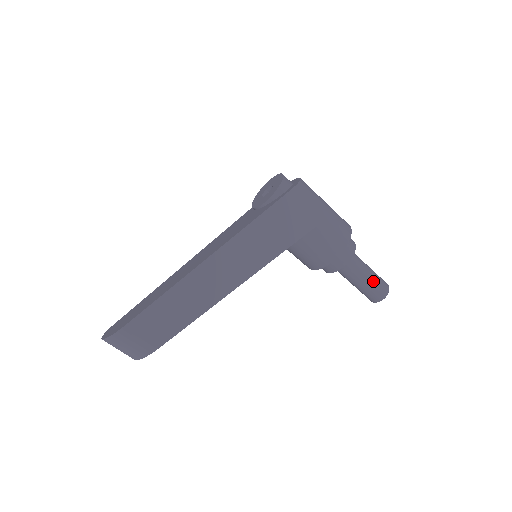
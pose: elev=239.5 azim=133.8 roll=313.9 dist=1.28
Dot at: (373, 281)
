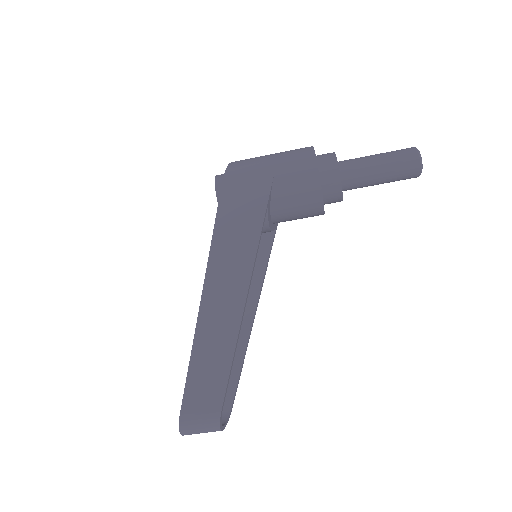
Dot at: (390, 162)
